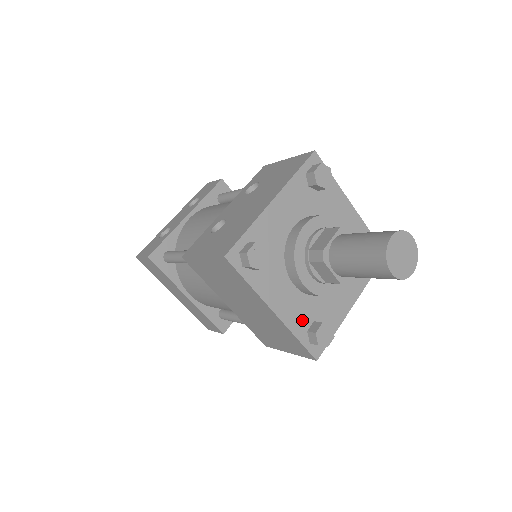
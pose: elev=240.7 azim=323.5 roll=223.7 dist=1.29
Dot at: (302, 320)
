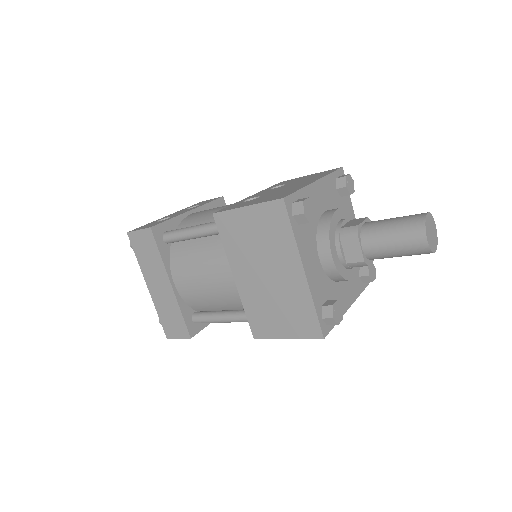
Dot at: (320, 293)
